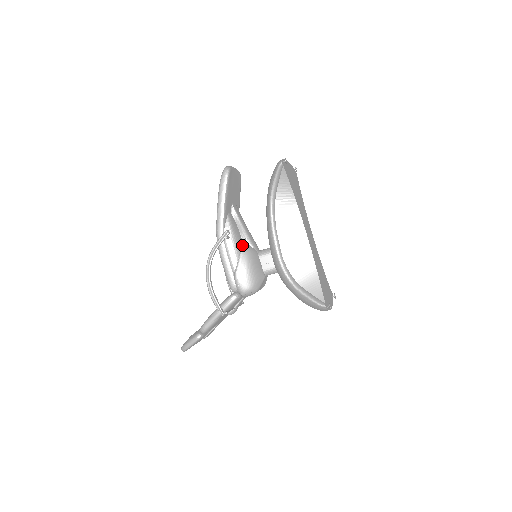
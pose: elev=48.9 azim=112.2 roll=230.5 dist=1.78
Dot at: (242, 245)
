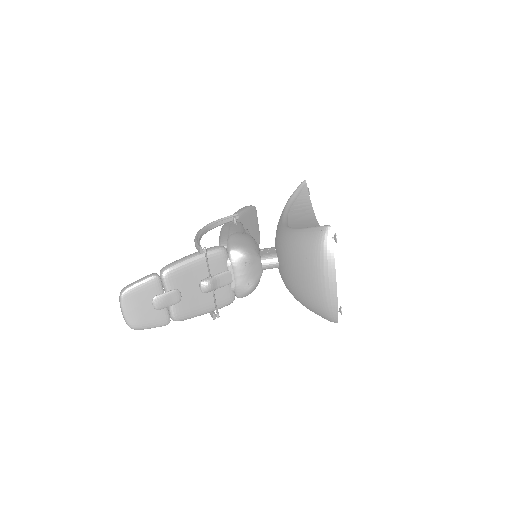
Dot at: occluded
